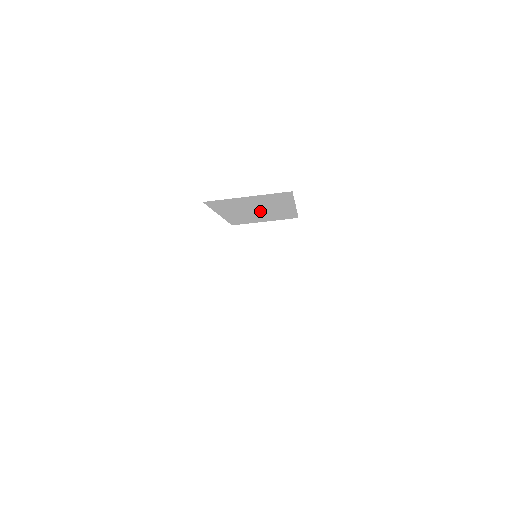
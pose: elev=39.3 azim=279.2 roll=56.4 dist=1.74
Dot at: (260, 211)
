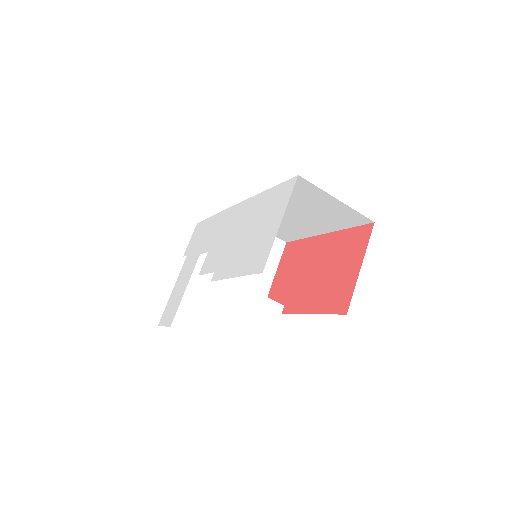
Dot at: (291, 216)
